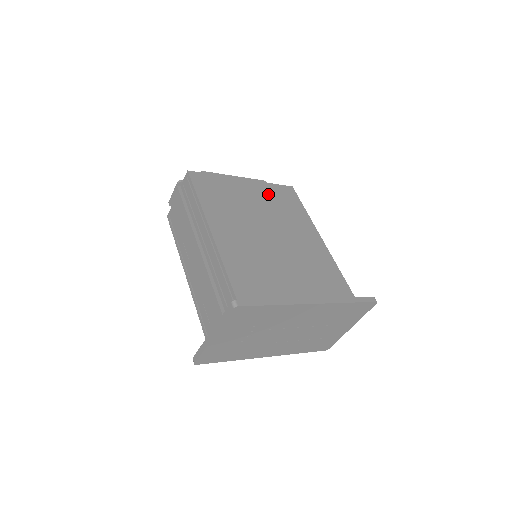
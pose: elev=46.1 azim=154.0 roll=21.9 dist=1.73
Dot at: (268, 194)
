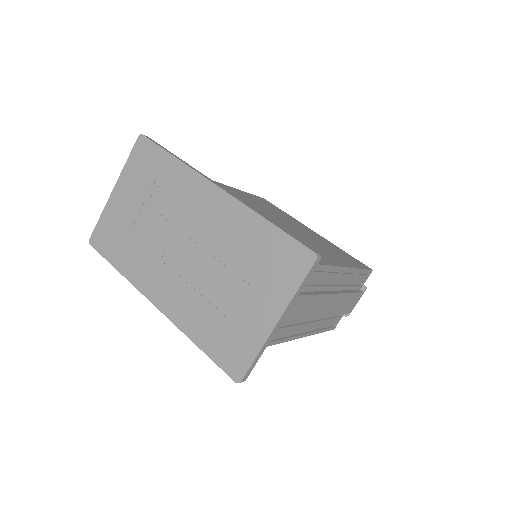
Dot at: (327, 243)
